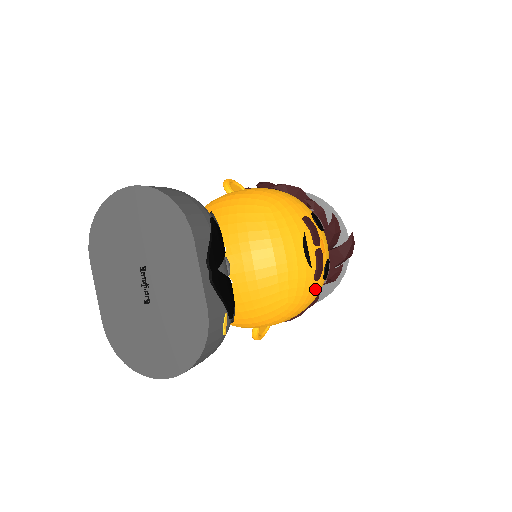
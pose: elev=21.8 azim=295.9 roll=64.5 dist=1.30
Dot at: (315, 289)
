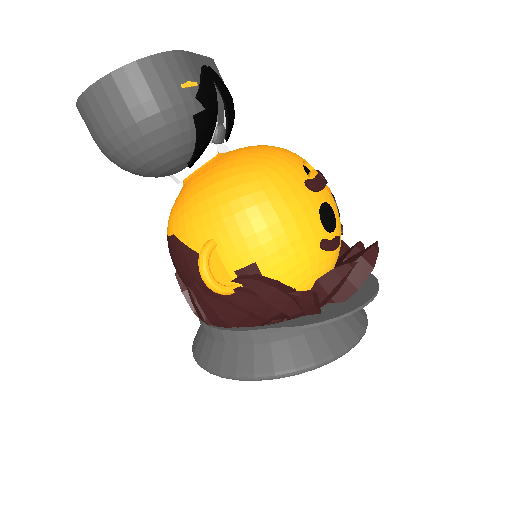
Dot at: (303, 200)
